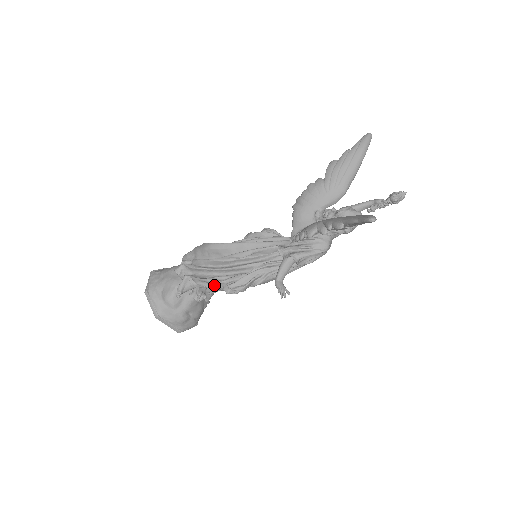
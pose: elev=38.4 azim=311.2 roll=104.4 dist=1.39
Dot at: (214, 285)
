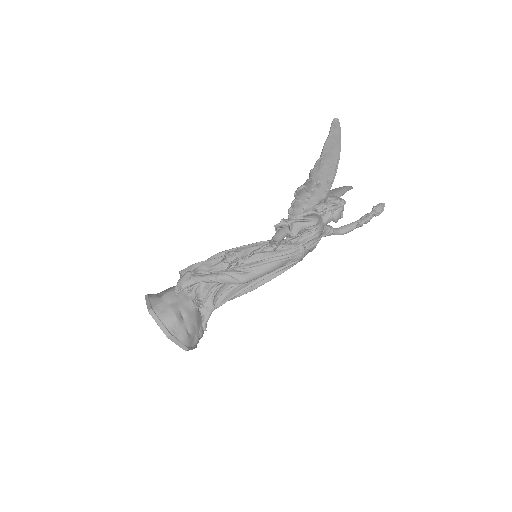
Dot at: (213, 269)
